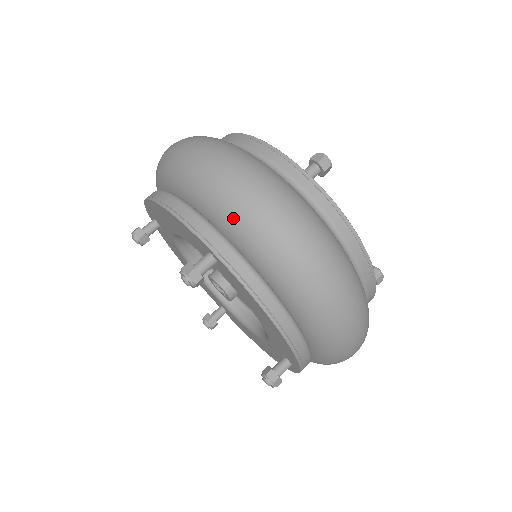
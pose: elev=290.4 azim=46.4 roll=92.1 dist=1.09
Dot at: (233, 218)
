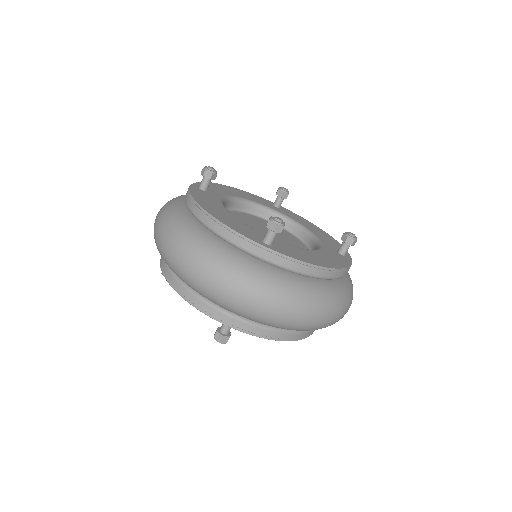
Dot at: (232, 310)
